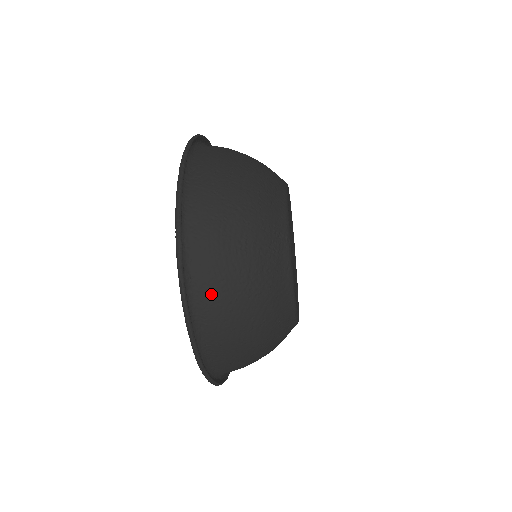
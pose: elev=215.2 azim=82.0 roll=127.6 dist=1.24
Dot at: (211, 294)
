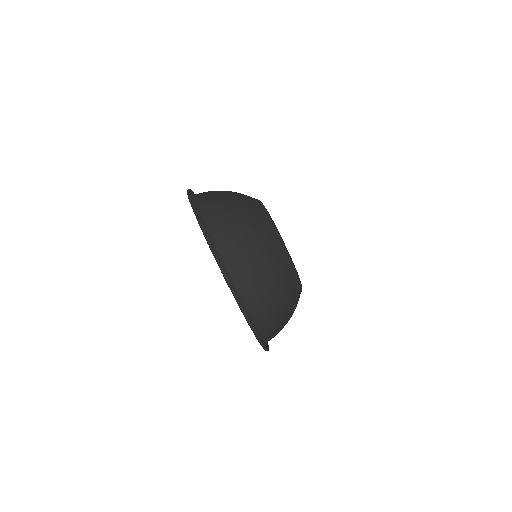
Dot at: (212, 210)
